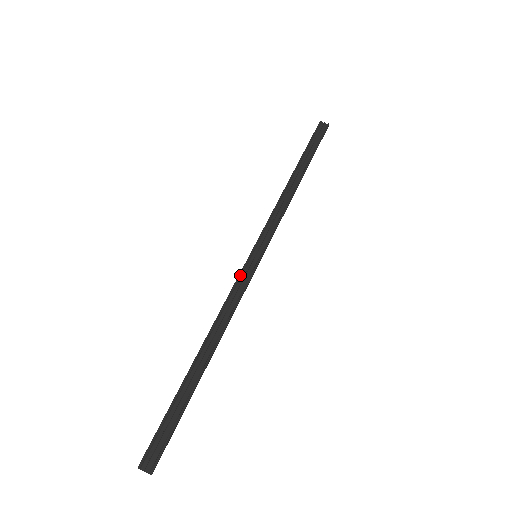
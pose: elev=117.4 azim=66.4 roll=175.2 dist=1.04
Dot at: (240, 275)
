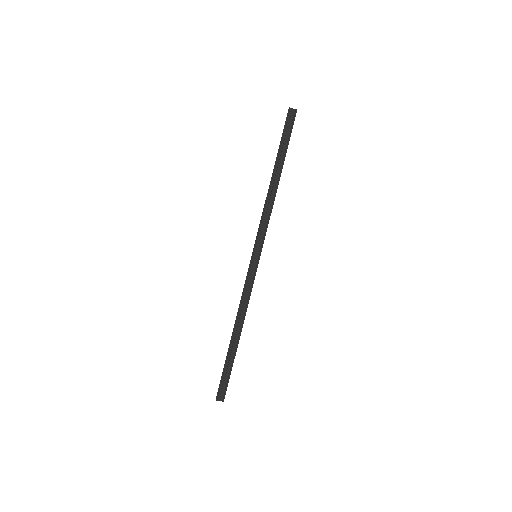
Dot at: (248, 274)
